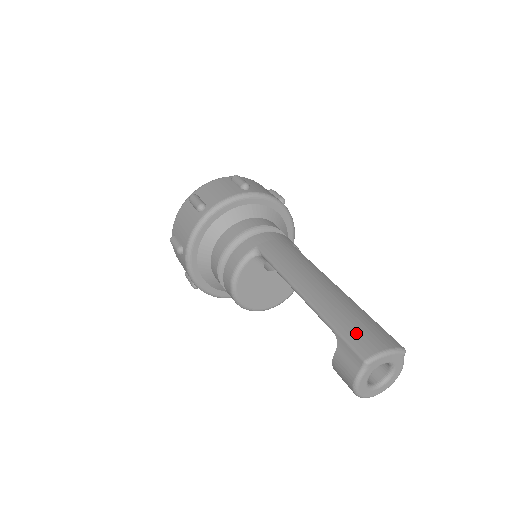
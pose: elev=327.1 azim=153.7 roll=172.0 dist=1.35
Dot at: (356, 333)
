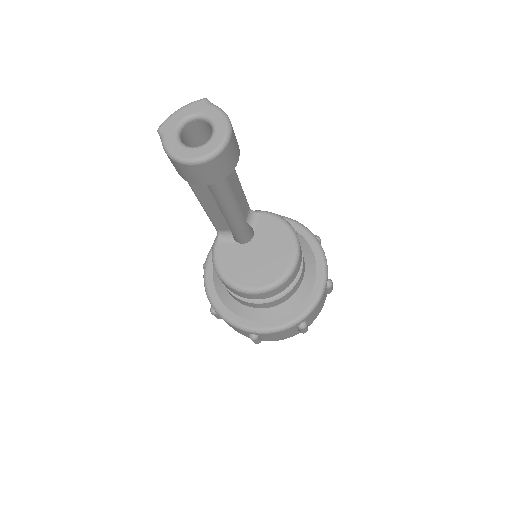
Dot at: occluded
